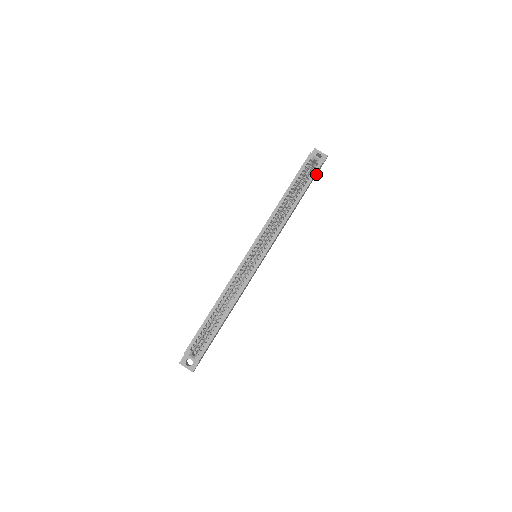
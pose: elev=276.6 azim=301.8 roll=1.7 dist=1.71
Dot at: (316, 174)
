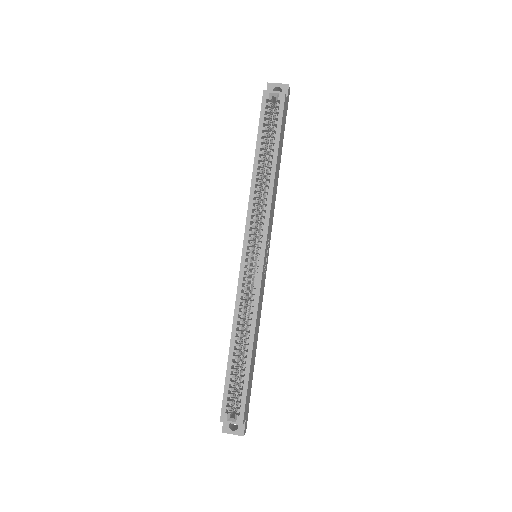
Dot at: (285, 115)
